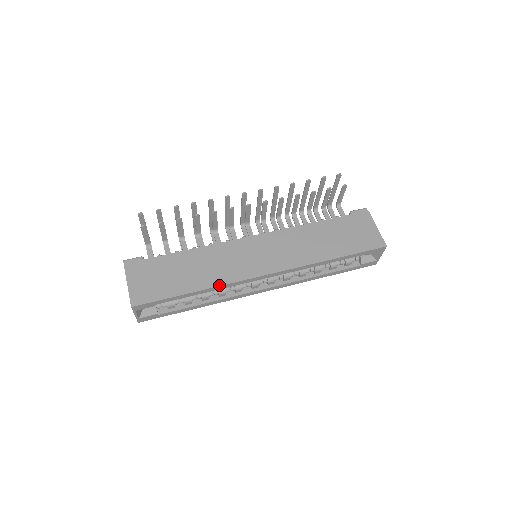
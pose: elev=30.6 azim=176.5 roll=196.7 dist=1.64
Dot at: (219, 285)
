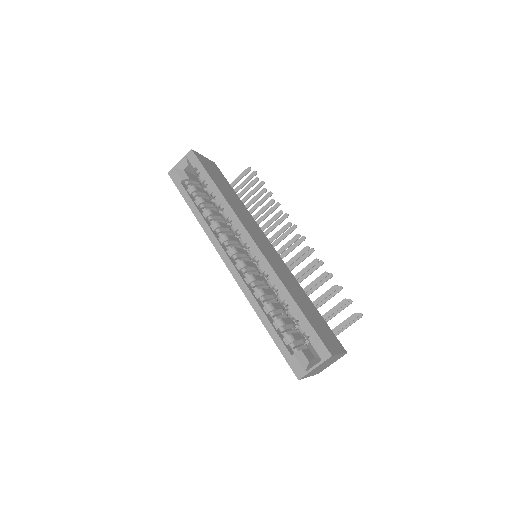
Dot at: (230, 205)
